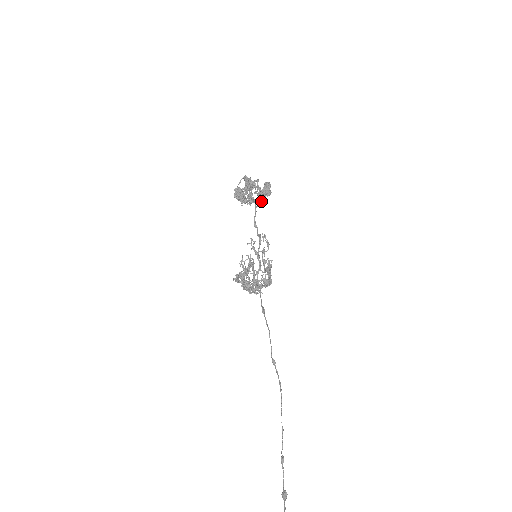
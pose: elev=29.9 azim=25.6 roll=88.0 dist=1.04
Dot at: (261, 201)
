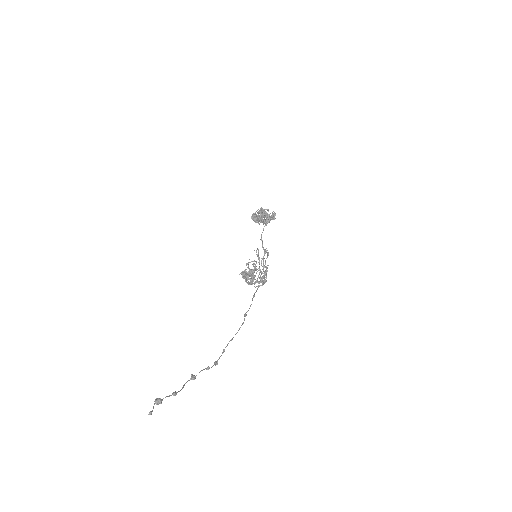
Dot at: (266, 220)
